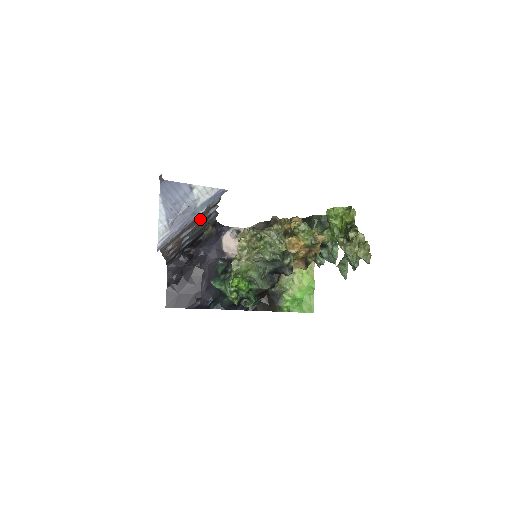
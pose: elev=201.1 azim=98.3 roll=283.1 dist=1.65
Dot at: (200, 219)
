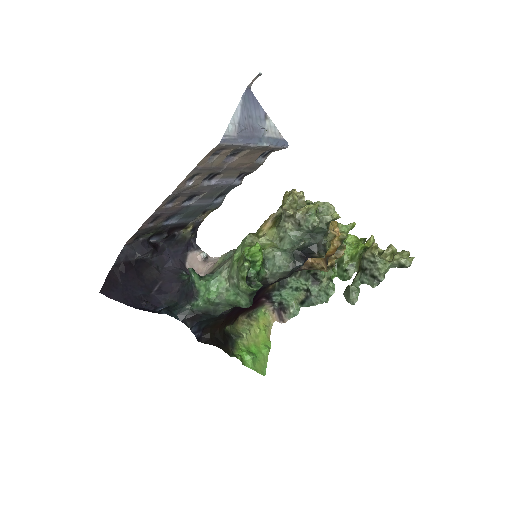
Dot at: (230, 176)
